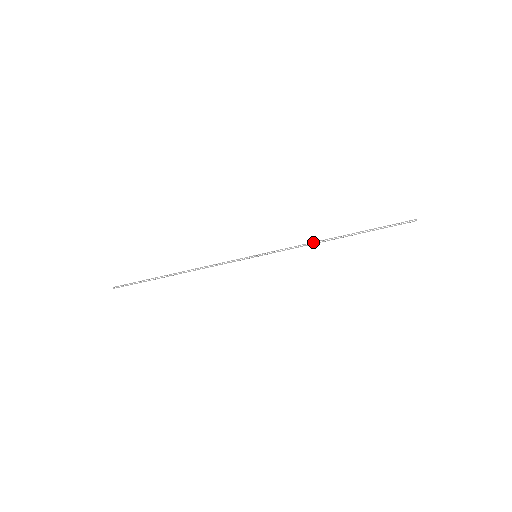
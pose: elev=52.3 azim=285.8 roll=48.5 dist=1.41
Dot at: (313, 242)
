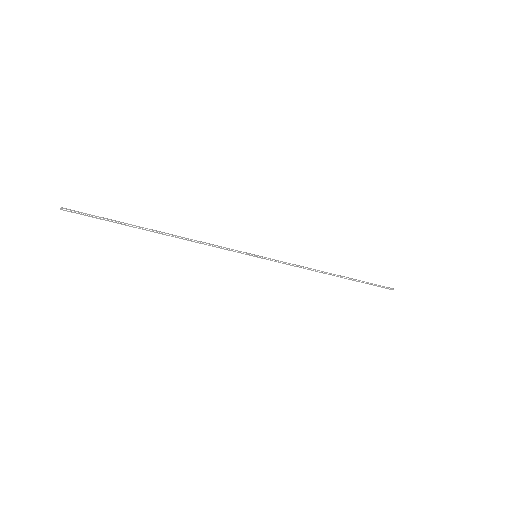
Dot at: (313, 269)
